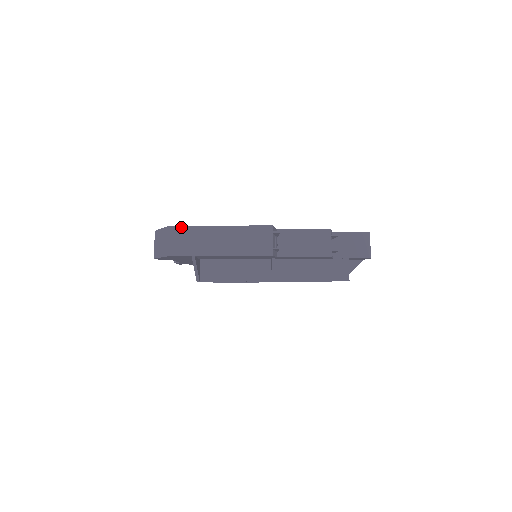
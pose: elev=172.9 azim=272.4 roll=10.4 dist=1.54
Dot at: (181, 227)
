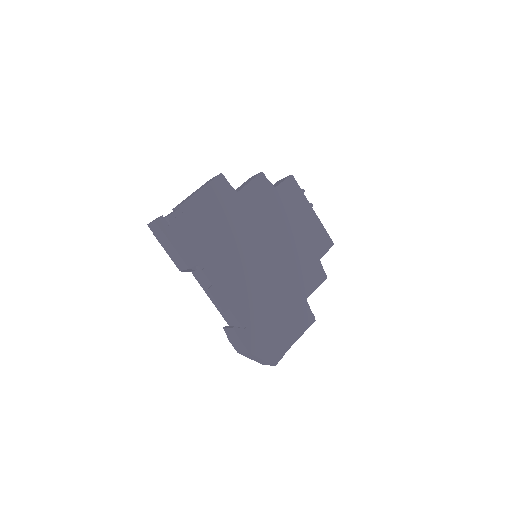
Dot at: occluded
